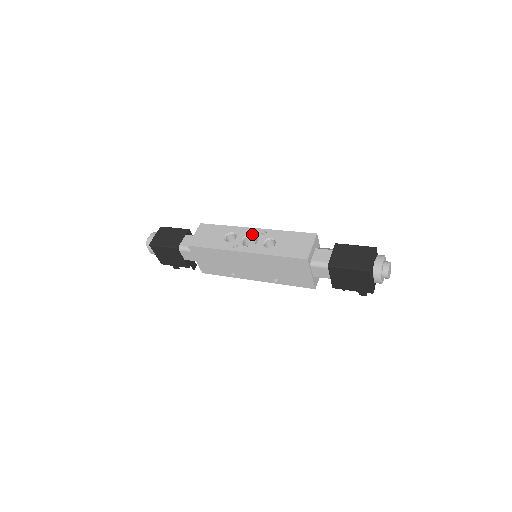
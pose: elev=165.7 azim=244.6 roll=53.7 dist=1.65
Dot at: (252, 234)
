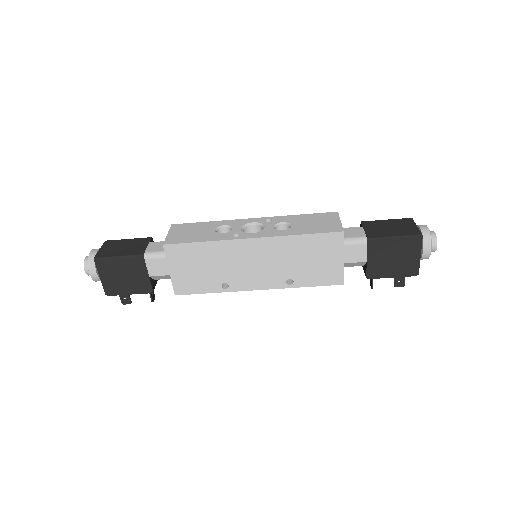
Dot at: (252, 223)
